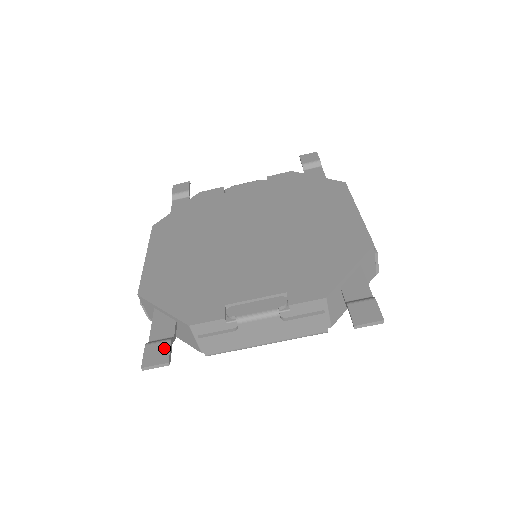
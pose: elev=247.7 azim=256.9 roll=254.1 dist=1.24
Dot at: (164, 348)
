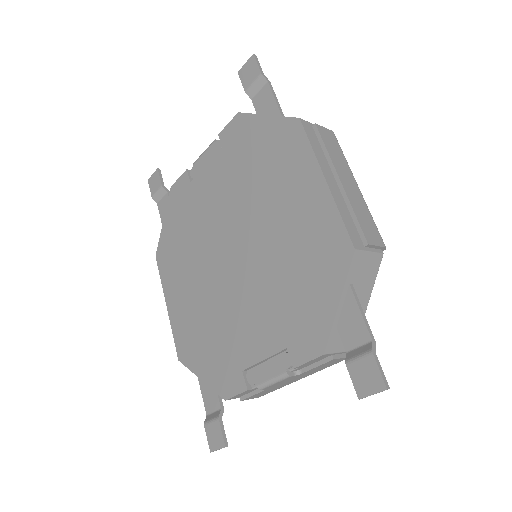
Dot at: (217, 430)
